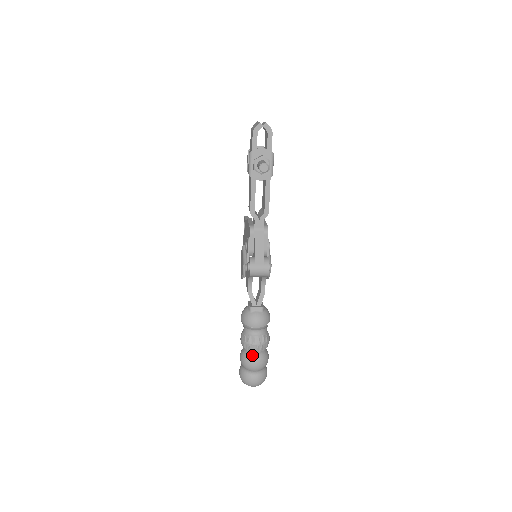
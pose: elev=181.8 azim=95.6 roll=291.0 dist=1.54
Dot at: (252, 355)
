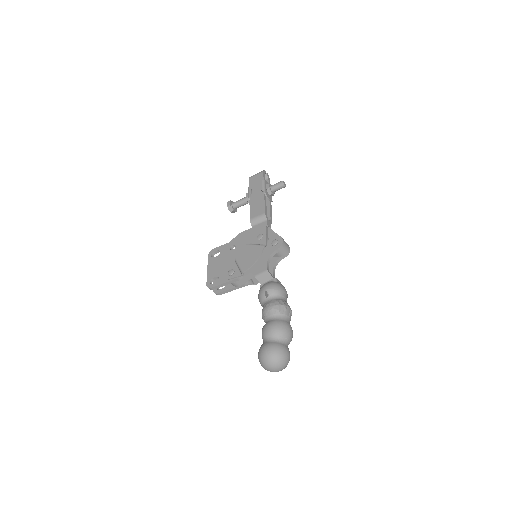
Dot at: (286, 319)
